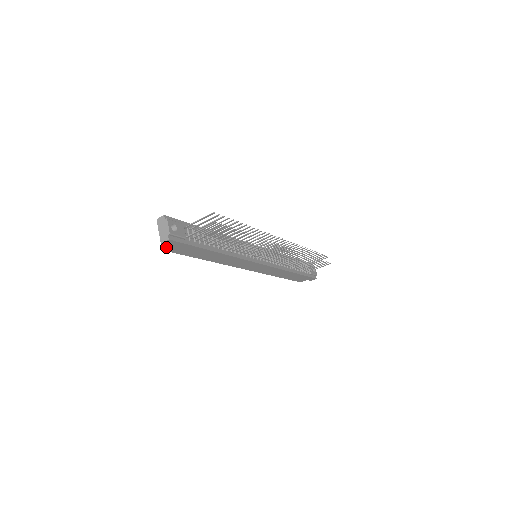
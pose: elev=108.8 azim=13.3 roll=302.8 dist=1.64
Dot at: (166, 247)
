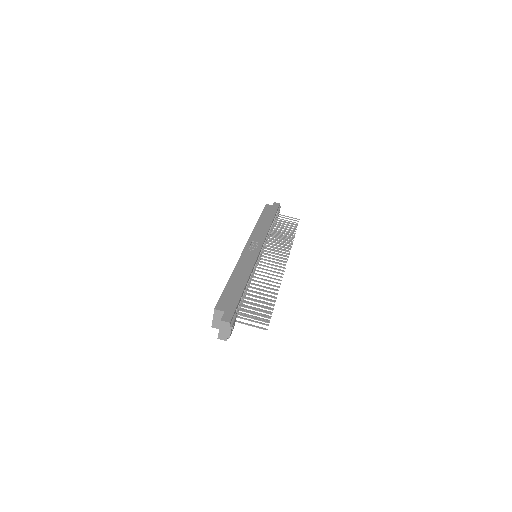
Dot at: (215, 327)
